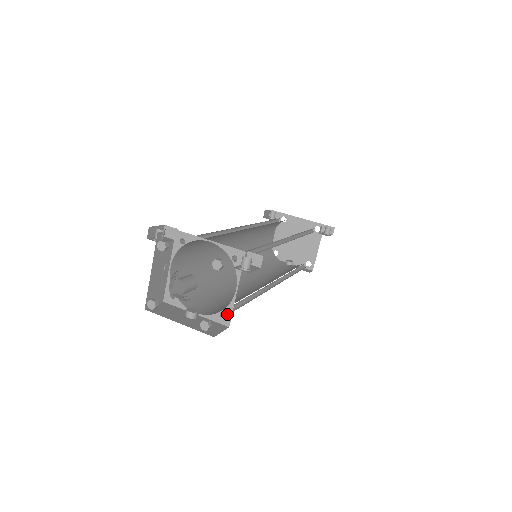
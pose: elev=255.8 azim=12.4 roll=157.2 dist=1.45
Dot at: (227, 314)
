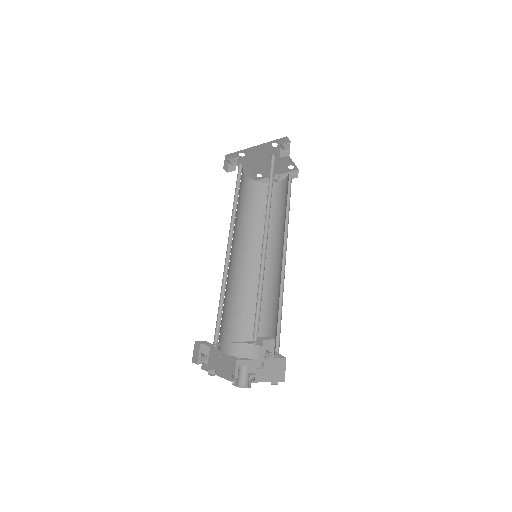
Dot at: (279, 356)
